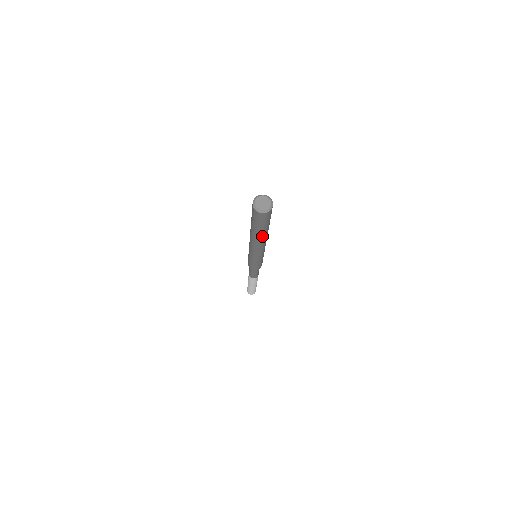
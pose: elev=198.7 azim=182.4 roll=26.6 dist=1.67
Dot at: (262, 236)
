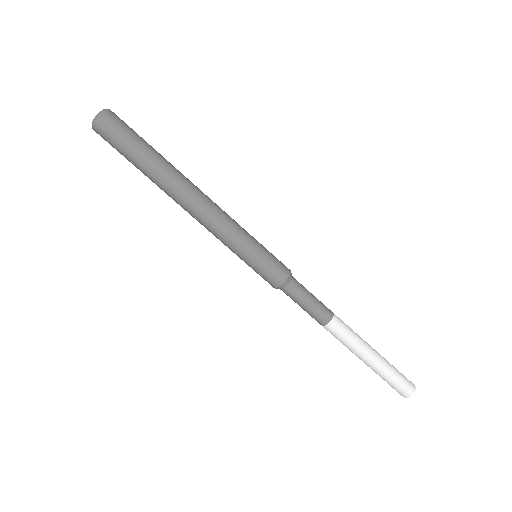
Dot at: (171, 169)
